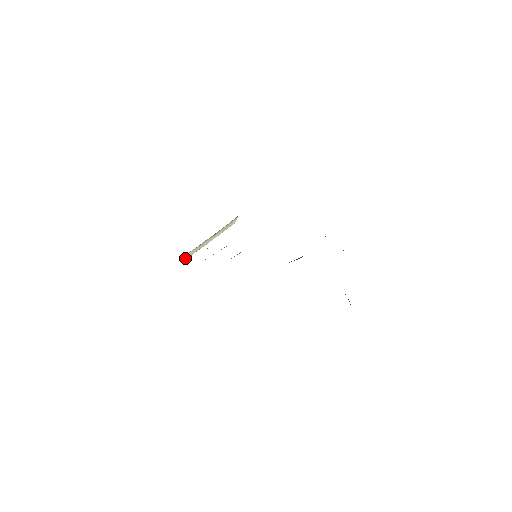
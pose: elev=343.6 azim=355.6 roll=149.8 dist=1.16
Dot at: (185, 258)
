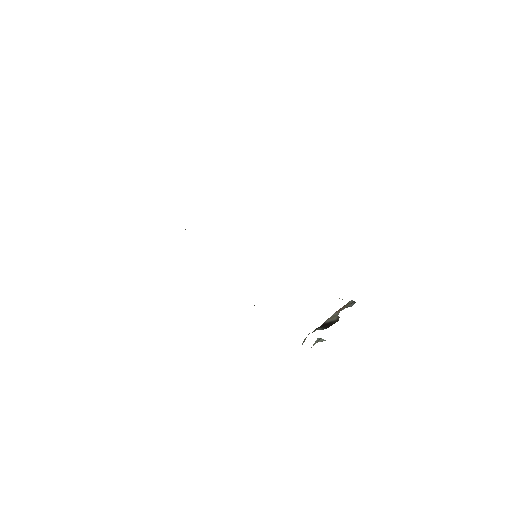
Dot at: occluded
